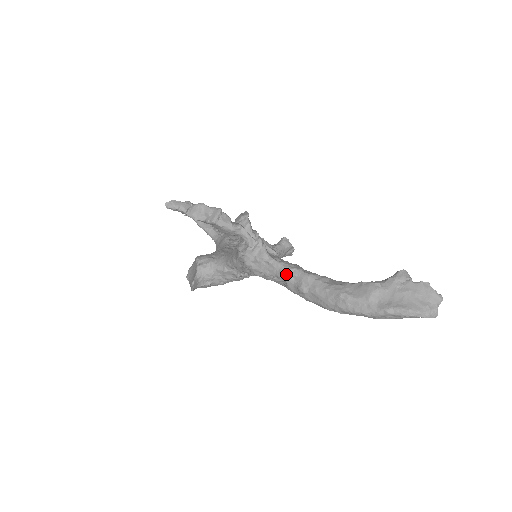
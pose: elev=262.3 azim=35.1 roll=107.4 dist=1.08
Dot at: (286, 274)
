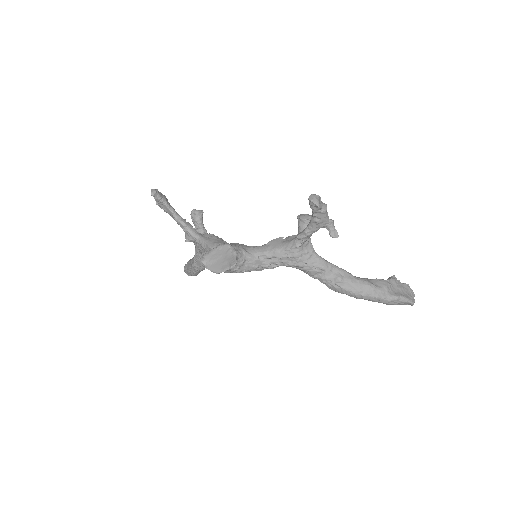
Dot at: (328, 267)
